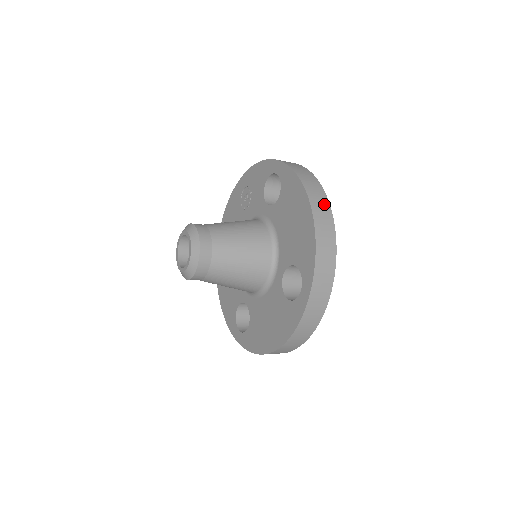
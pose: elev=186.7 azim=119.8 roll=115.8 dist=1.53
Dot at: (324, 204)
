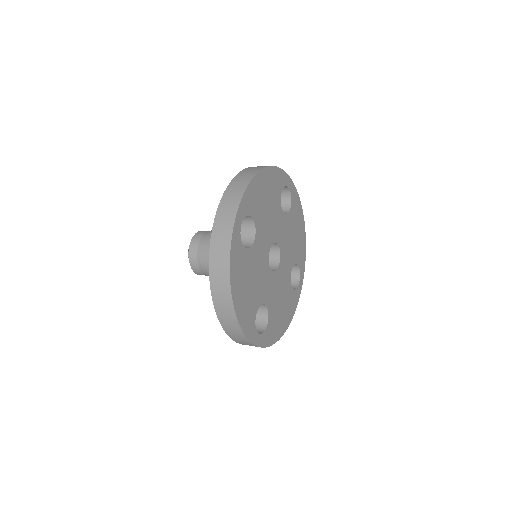
Dot at: (259, 168)
